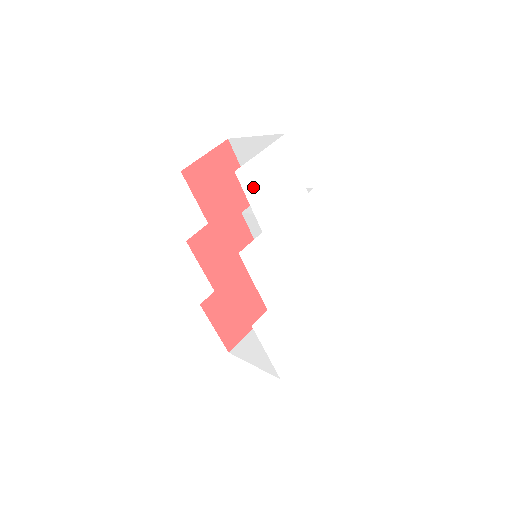
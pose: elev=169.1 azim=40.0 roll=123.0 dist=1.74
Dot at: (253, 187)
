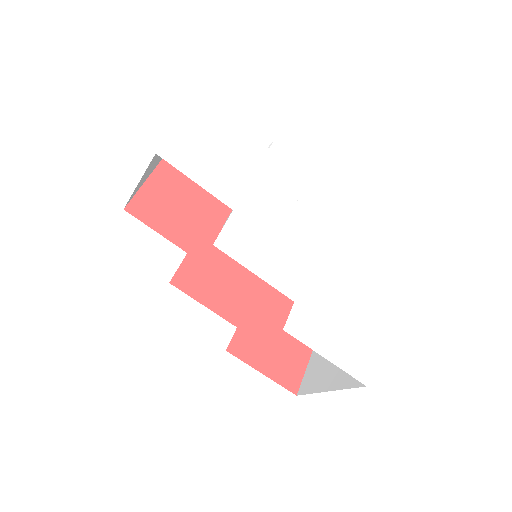
Dot at: (191, 163)
